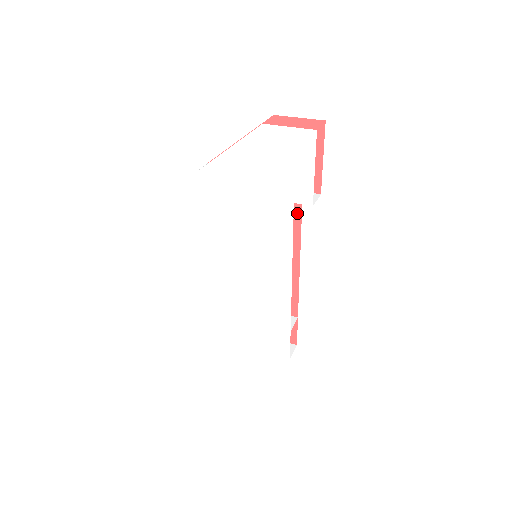
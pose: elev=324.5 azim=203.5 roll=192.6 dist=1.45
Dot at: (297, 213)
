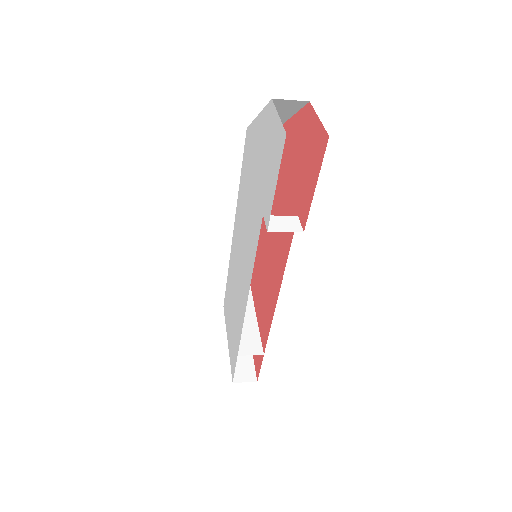
Dot at: (290, 238)
